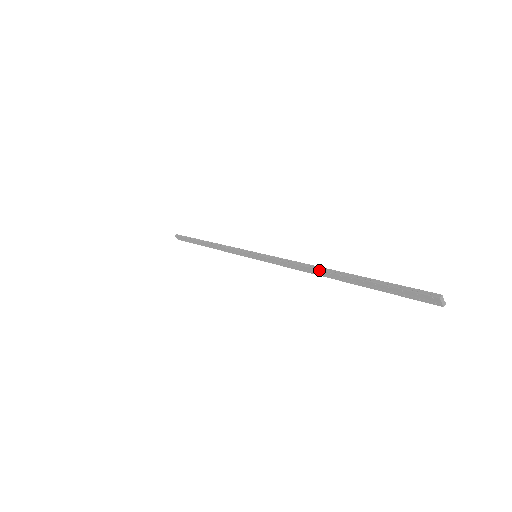
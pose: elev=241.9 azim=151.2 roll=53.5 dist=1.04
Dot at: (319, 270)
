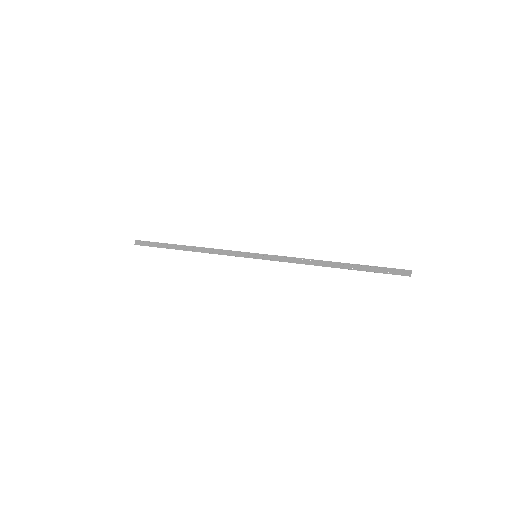
Dot at: (325, 261)
